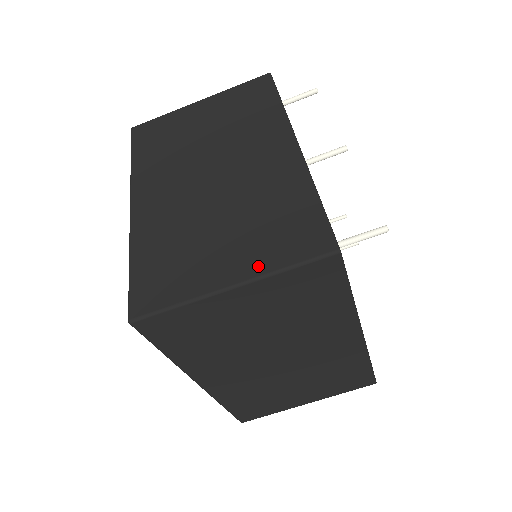
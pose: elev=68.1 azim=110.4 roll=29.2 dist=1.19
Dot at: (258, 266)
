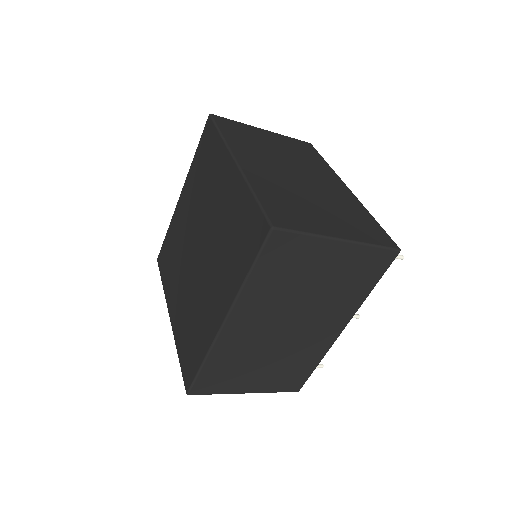
Dot at: (265, 389)
